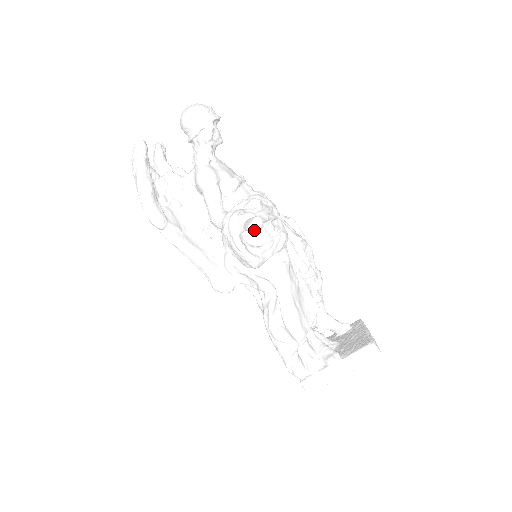
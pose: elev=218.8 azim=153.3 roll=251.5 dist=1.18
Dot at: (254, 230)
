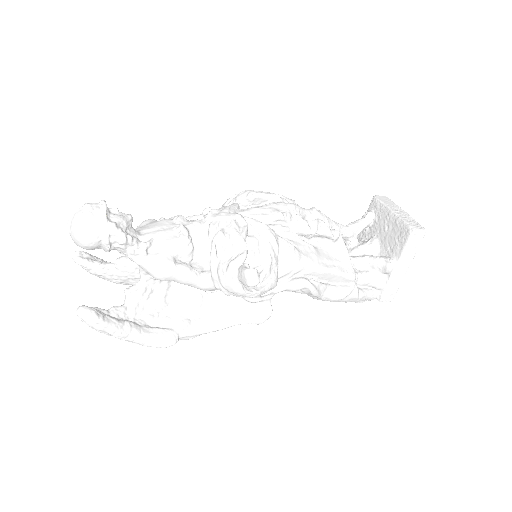
Dot at: (256, 284)
